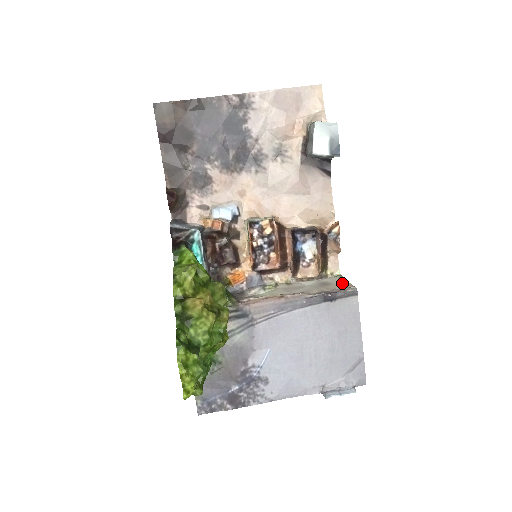
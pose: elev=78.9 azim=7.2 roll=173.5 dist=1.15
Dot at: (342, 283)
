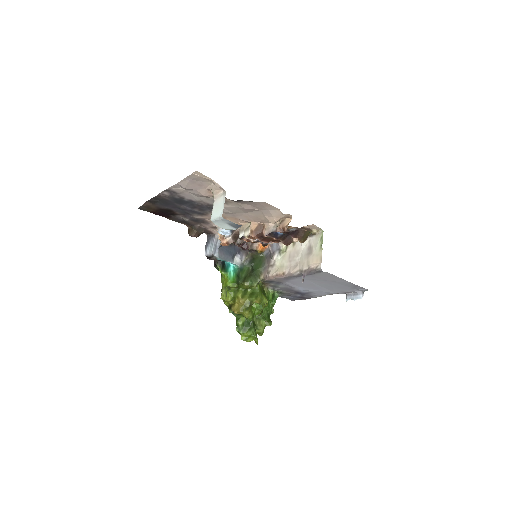
Dot at: (318, 253)
